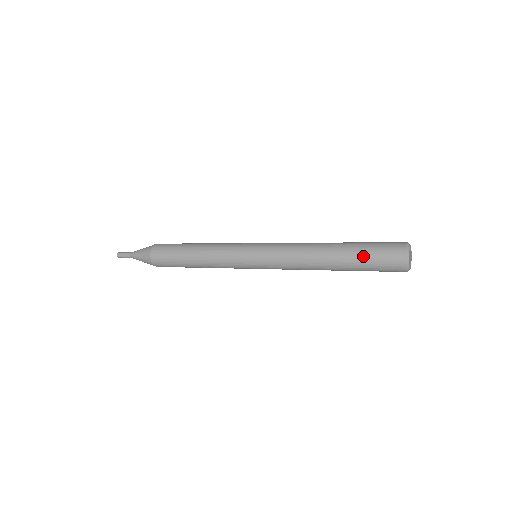
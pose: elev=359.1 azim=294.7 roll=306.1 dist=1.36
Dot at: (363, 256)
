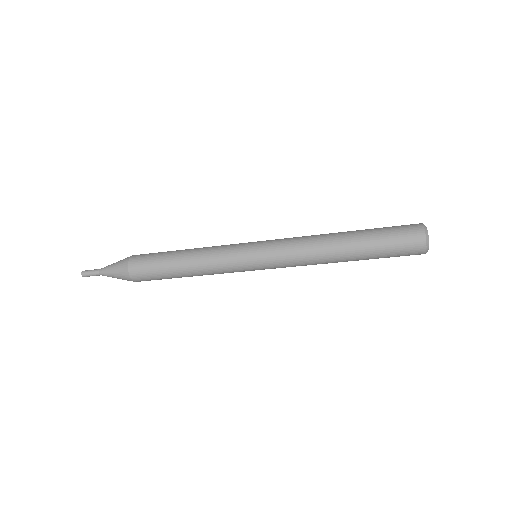
Dot at: (381, 246)
